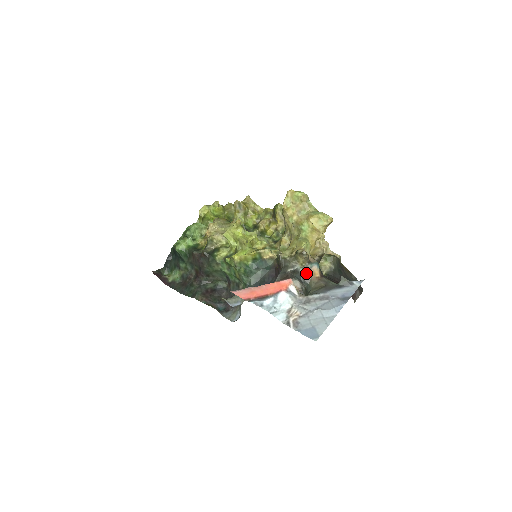
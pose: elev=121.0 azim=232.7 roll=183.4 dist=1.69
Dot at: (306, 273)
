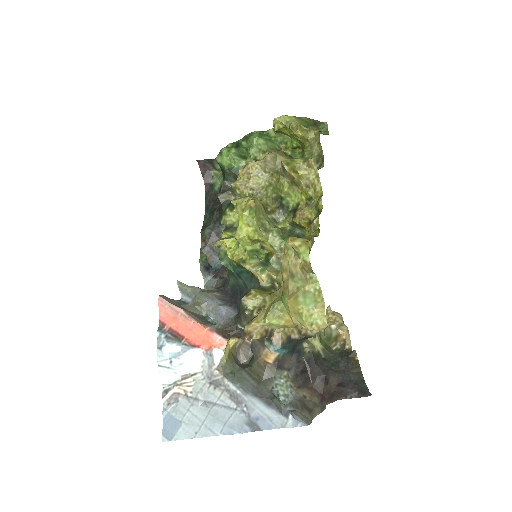
Dot at: (257, 346)
